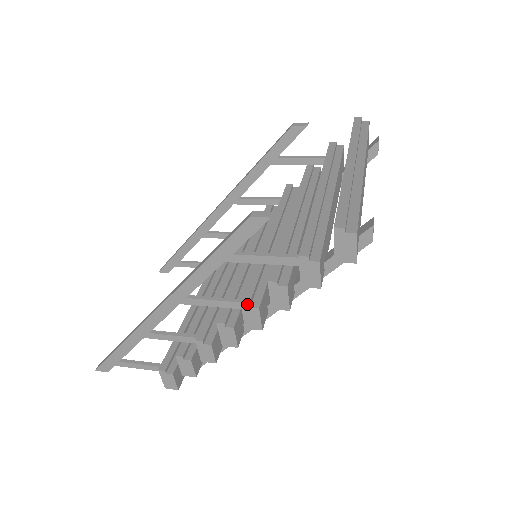
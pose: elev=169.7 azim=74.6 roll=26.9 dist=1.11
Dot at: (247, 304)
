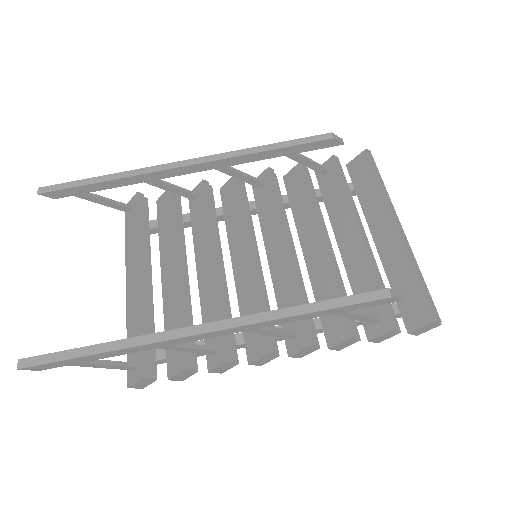
Dot at: (316, 345)
